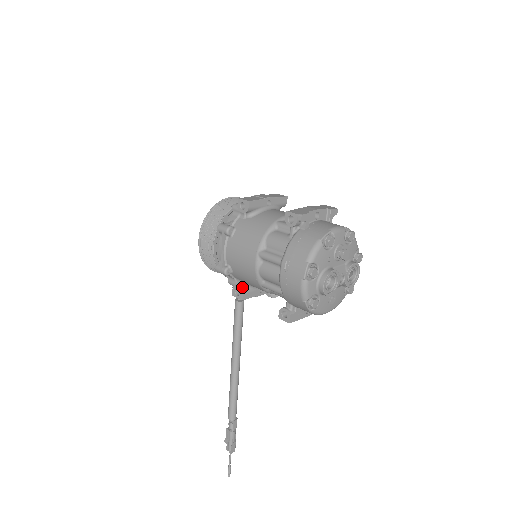
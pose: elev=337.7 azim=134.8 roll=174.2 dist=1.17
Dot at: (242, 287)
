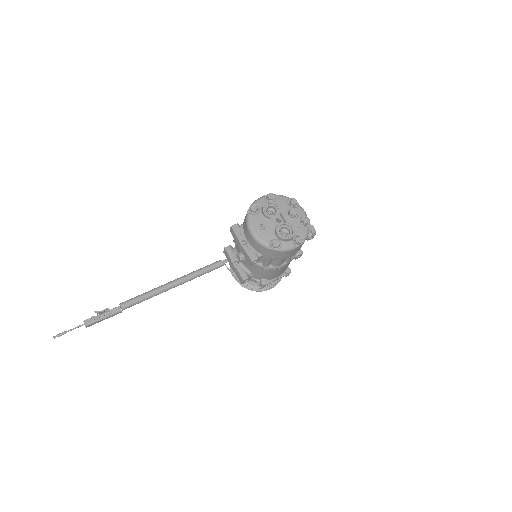
Dot at: occluded
